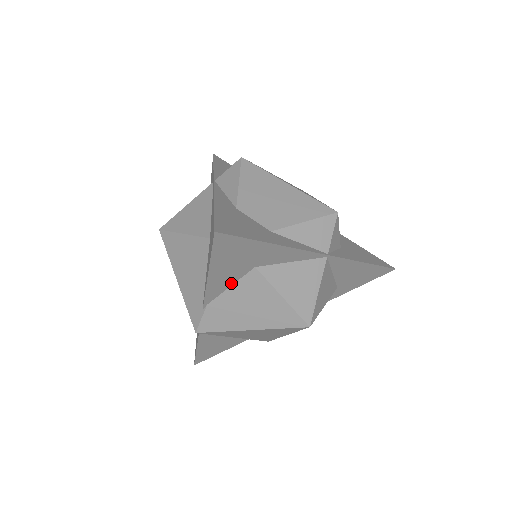
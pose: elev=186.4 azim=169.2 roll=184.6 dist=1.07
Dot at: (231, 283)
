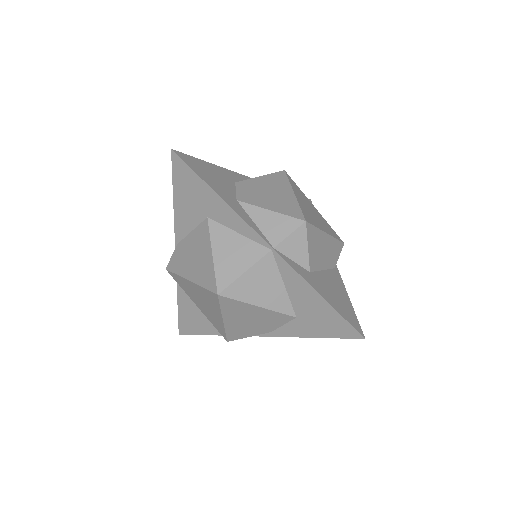
Dot at: (192, 227)
